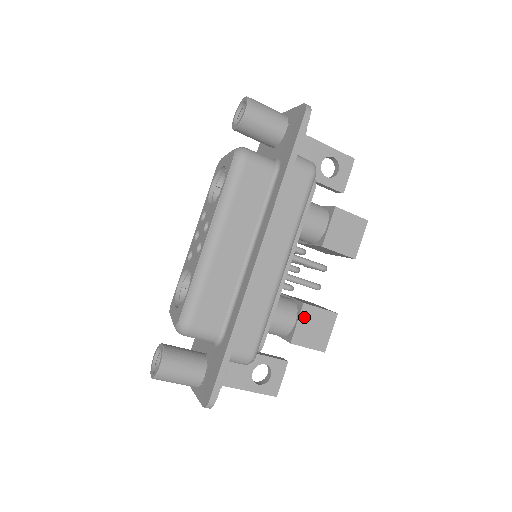
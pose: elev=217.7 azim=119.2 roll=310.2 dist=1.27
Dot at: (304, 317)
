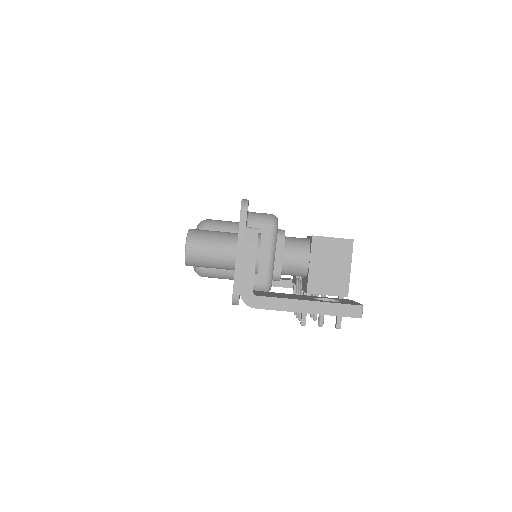
Dot at: occluded
